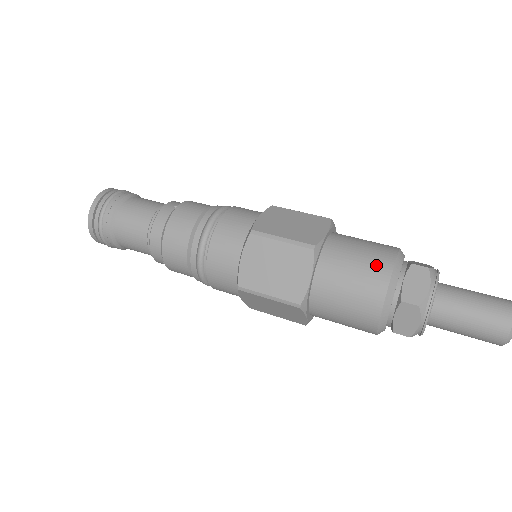
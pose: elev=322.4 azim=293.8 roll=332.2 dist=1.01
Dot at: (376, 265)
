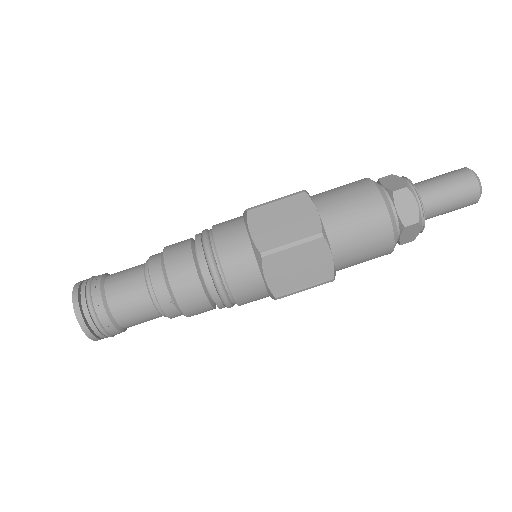
Dot at: (380, 251)
